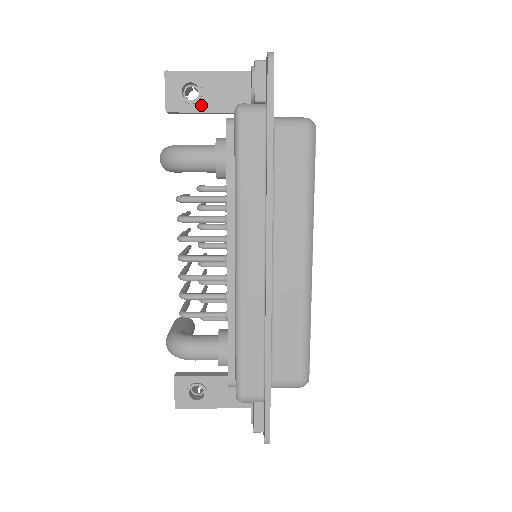
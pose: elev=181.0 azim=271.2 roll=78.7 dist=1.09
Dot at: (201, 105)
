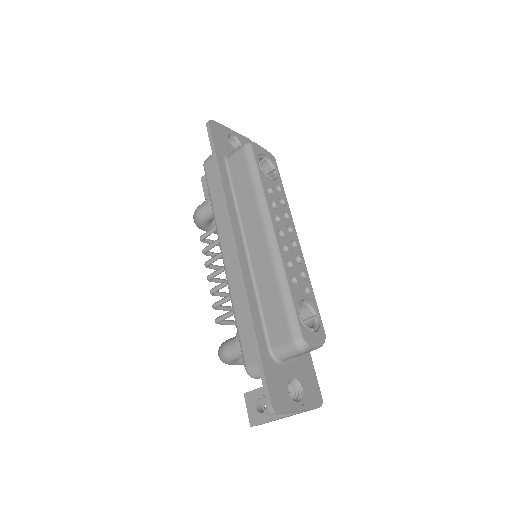
Dot at: occluded
